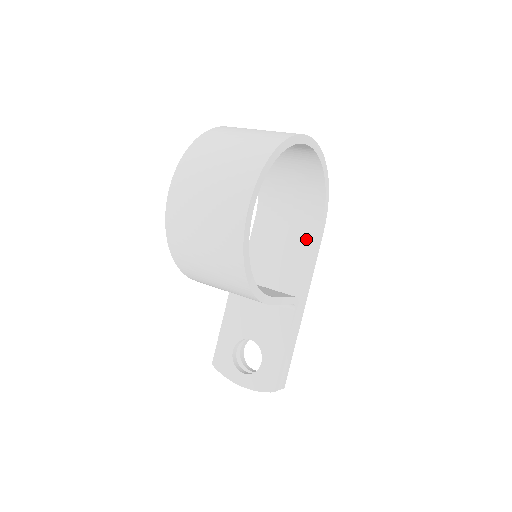
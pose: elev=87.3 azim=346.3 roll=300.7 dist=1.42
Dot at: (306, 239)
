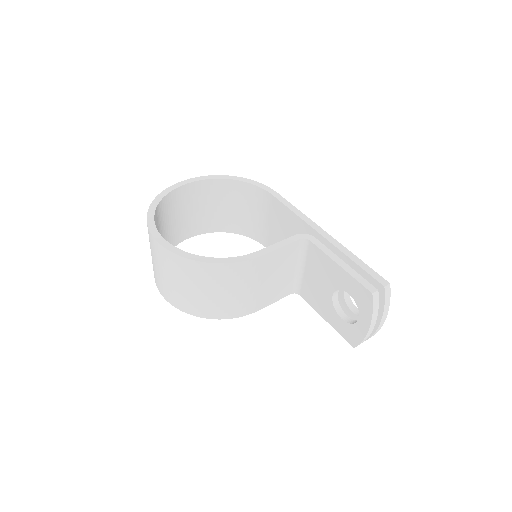
Dot at: (277, 210)
